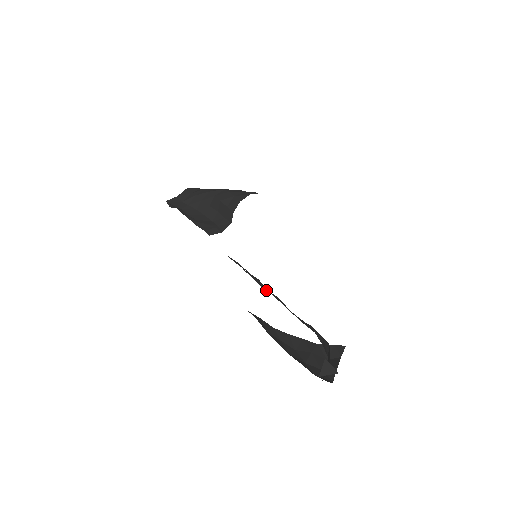
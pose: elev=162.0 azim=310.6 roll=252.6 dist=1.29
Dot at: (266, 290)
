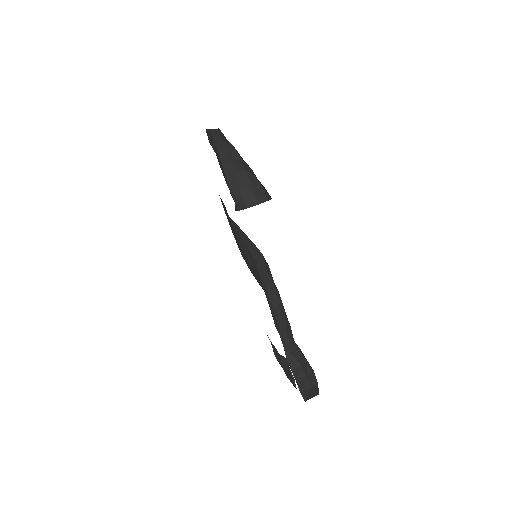
Dot at: (280, 307)
